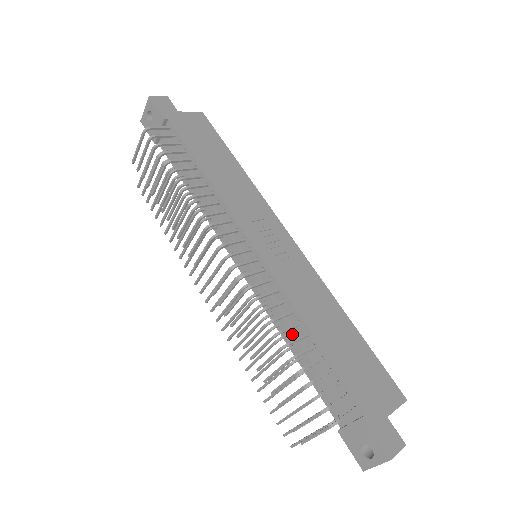
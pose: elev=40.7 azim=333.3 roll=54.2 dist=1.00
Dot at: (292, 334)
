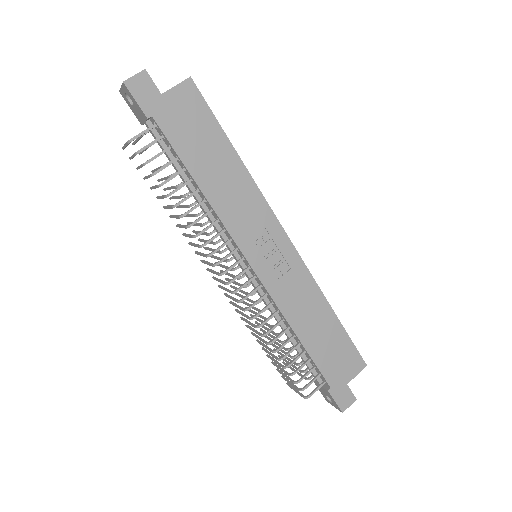
Dot at: occluded
